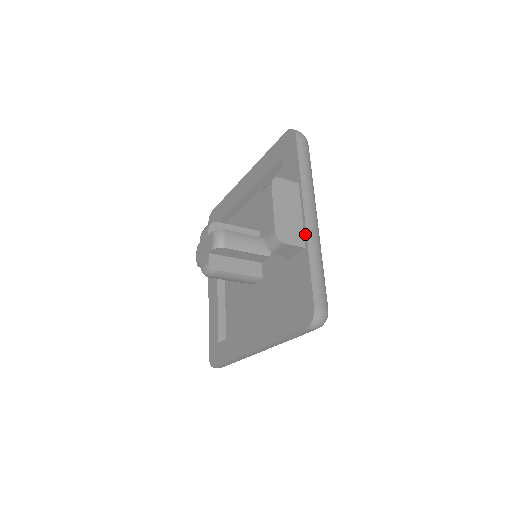
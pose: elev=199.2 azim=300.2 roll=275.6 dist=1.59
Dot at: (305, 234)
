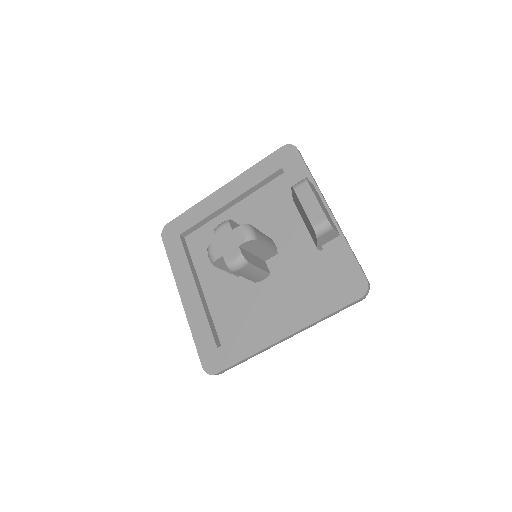
Dot at: (336, 224)
